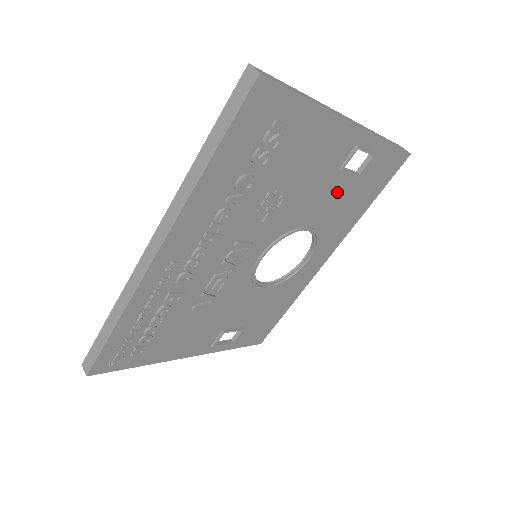
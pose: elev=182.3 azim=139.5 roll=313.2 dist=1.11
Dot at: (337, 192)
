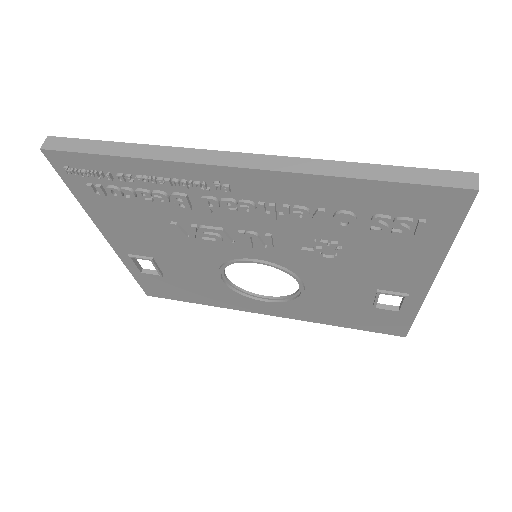
Dot at: (351, 297)
